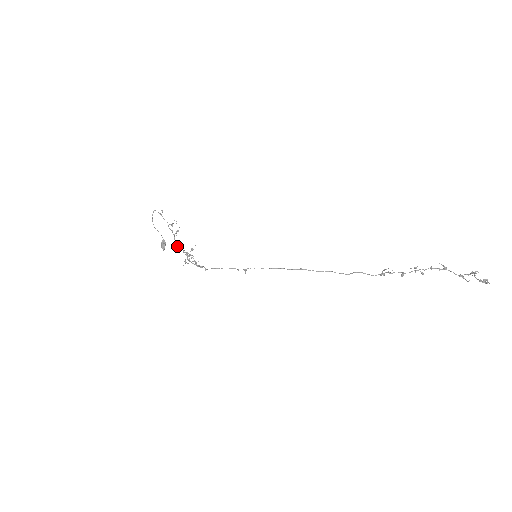
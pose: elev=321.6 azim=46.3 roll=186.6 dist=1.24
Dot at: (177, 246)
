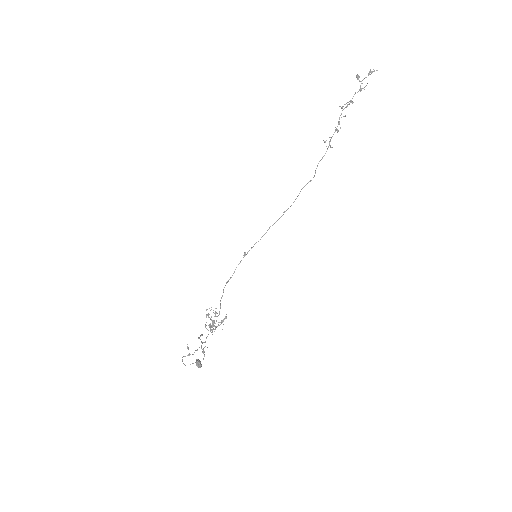
Dot at: (205, 341)
